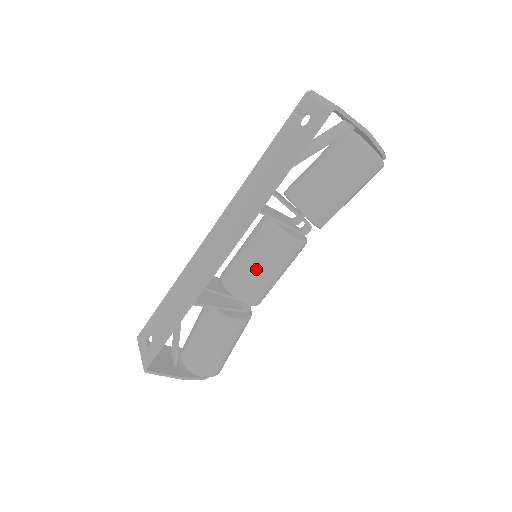
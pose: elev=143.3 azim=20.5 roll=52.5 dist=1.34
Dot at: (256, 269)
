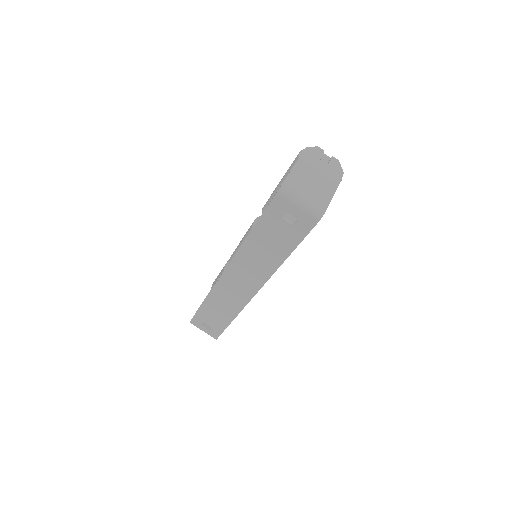
Dot at: occluded
